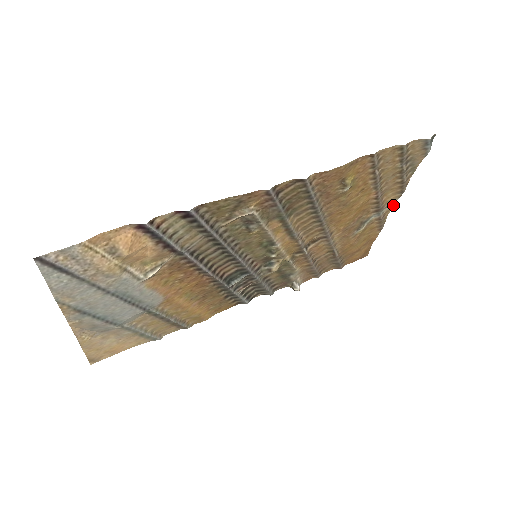
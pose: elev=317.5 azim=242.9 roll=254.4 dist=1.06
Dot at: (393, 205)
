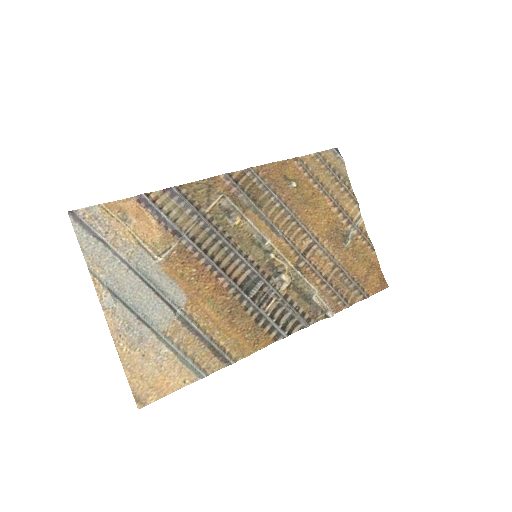
Dot at: (362, 220)
